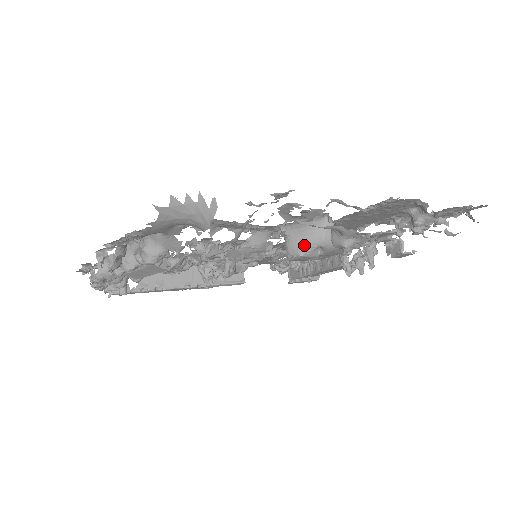
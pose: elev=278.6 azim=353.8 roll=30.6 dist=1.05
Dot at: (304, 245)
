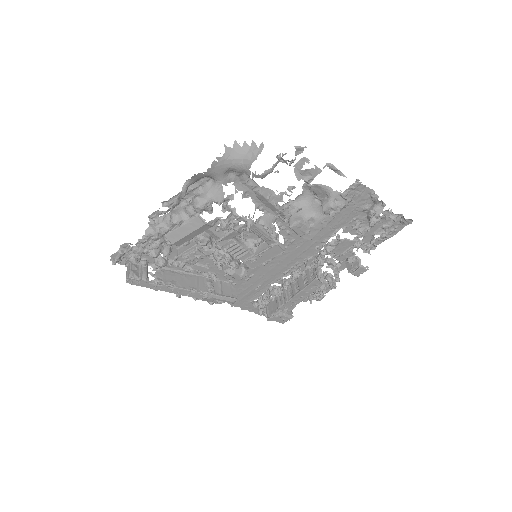
Dot at: (302, 215)
